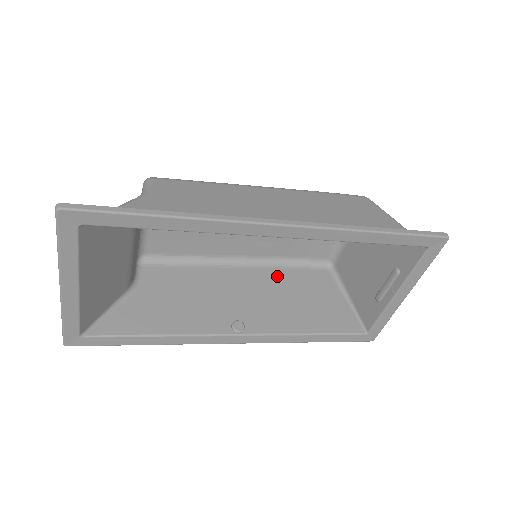
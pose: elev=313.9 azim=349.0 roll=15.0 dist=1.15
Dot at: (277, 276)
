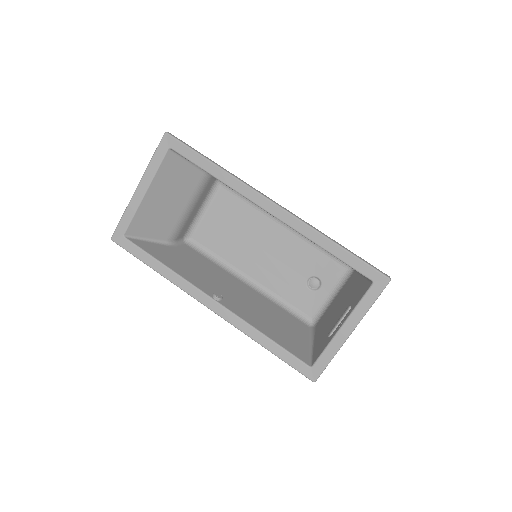
Dot at: (267, 303)
